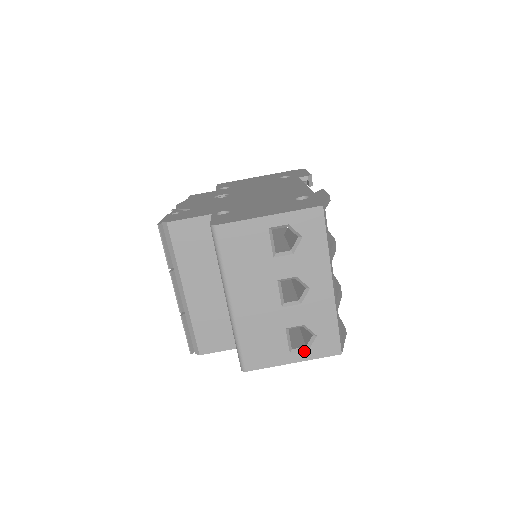
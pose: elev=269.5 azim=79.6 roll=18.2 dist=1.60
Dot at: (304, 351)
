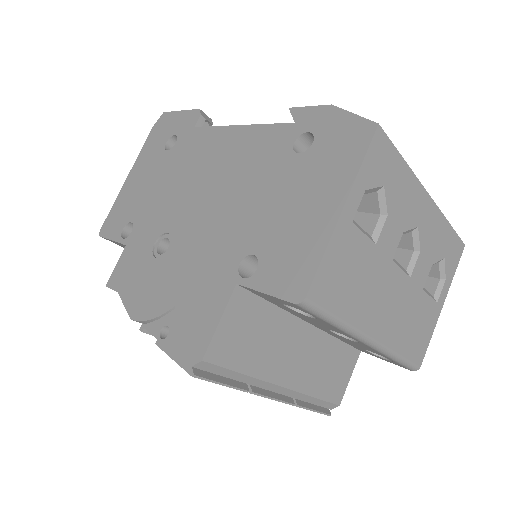
Dot at: (444, 285)
